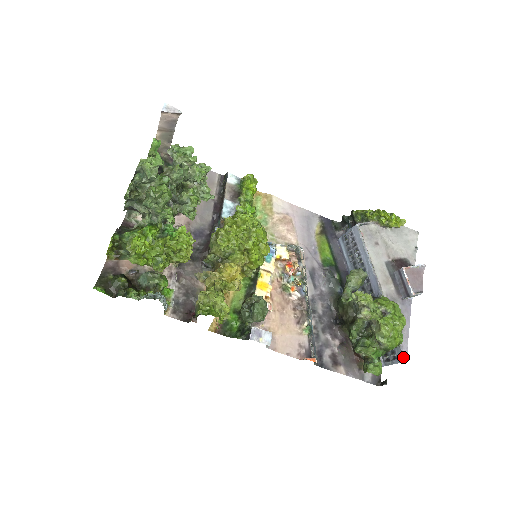
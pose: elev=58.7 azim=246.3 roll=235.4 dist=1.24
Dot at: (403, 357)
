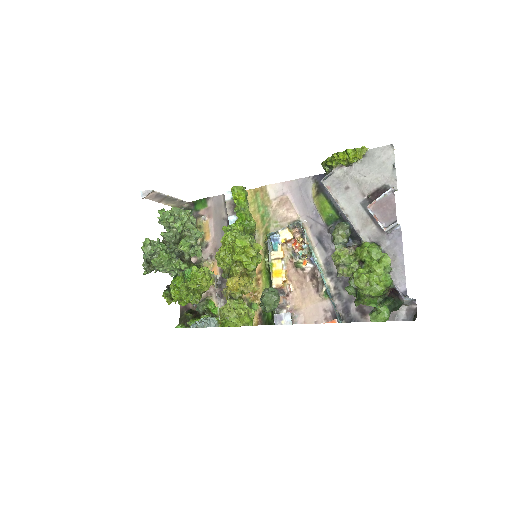
Dot at: occluded
